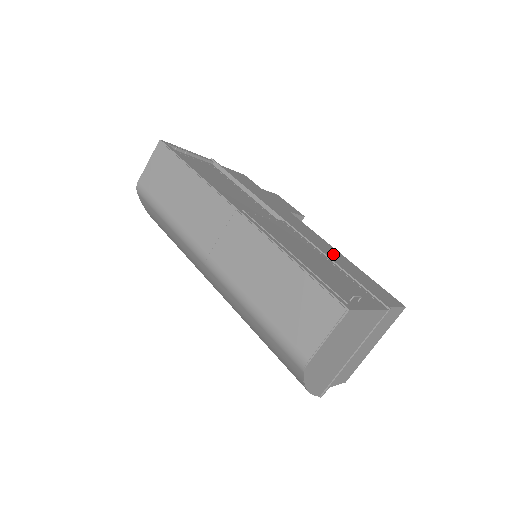
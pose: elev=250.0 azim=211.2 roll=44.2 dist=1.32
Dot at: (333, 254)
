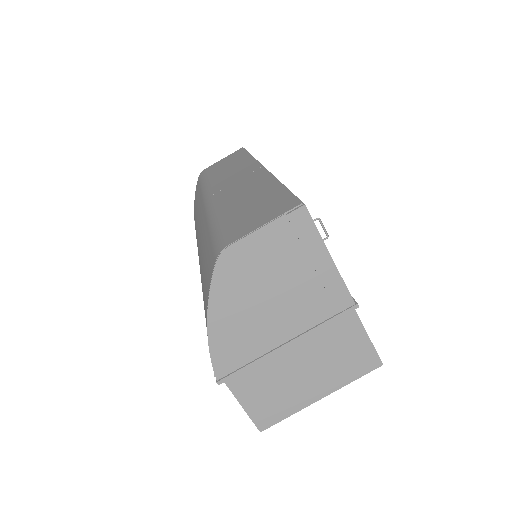
Dot at: occluded
